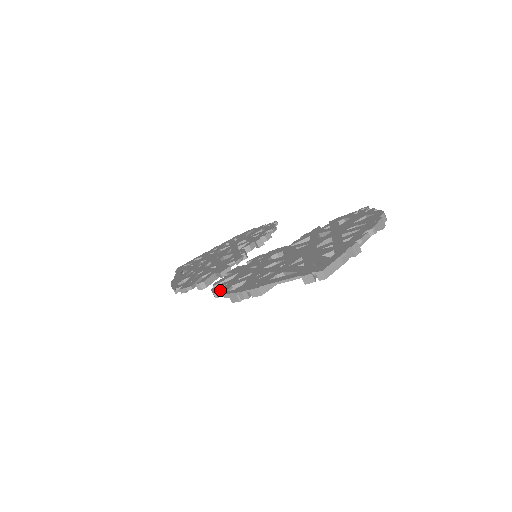
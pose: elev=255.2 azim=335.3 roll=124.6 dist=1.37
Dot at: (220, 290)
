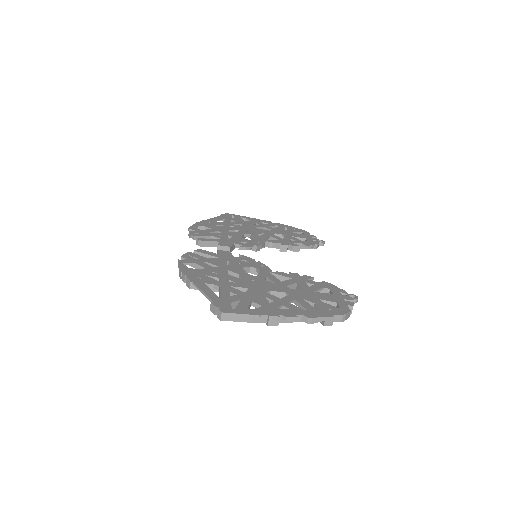
Dot at: (186, 258)
